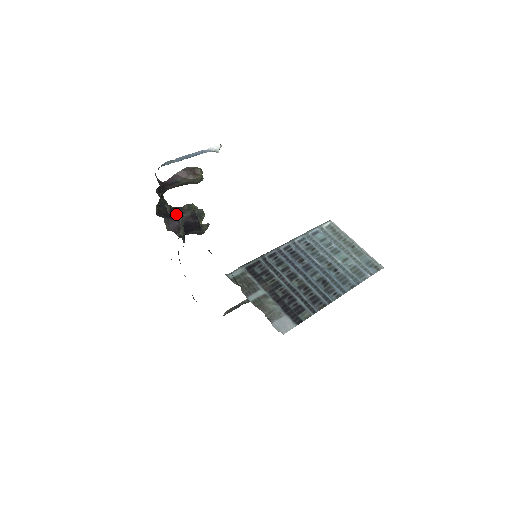
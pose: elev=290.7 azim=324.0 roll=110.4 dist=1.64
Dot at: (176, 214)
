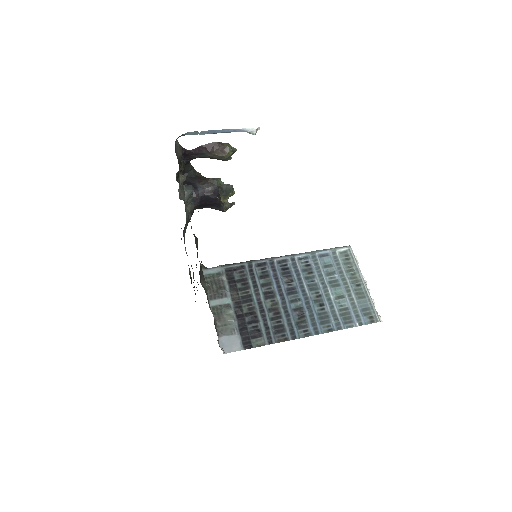
Dot at: (198, 185)
